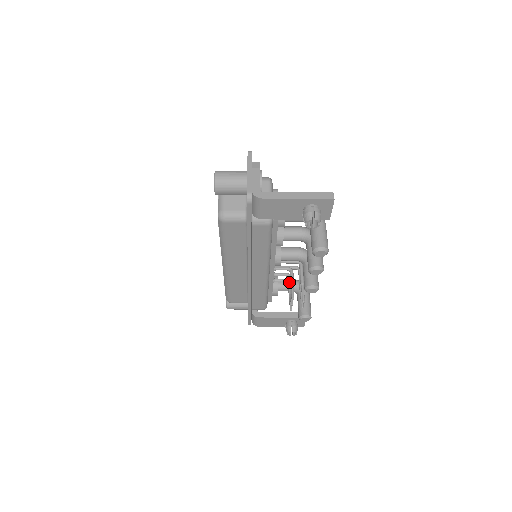
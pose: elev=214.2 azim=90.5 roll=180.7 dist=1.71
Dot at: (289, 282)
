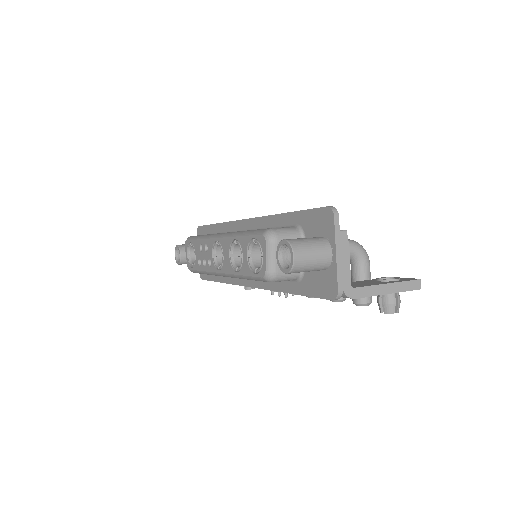
Dot at: occluded
